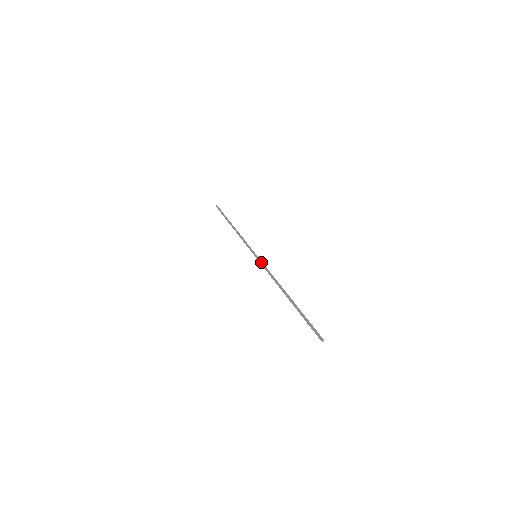
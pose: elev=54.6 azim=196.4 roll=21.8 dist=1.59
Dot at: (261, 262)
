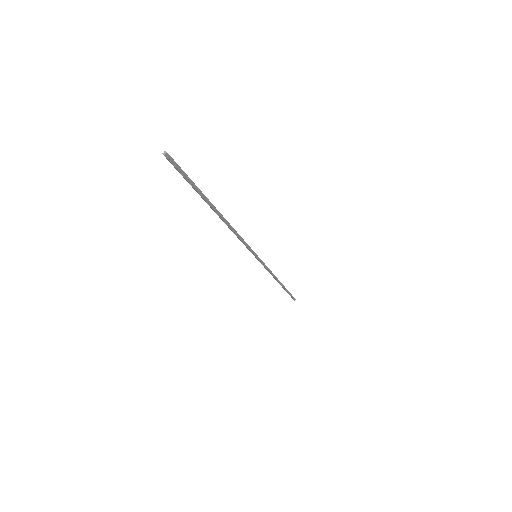
Dot at: occluded
